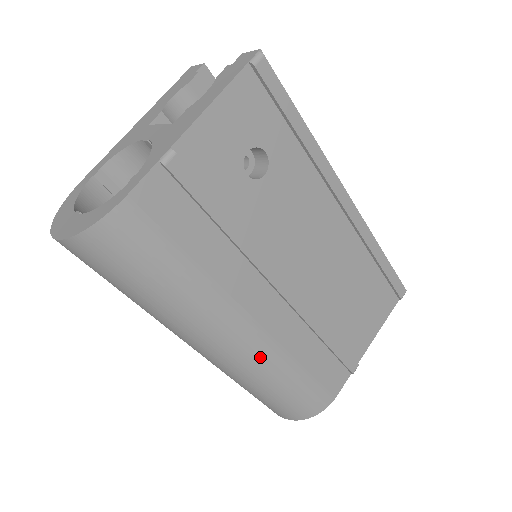
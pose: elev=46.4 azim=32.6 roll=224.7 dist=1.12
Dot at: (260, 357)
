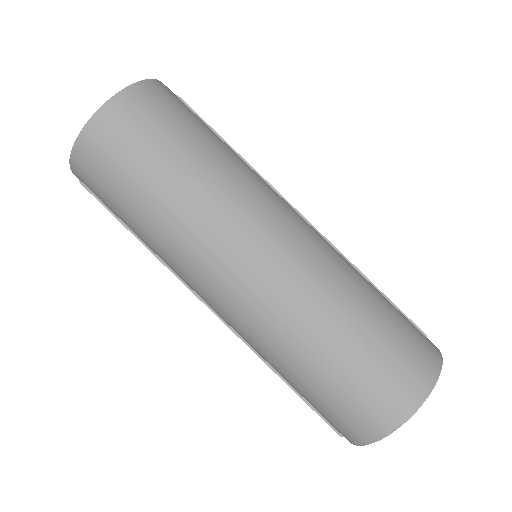
Dot at: (328, 250)
